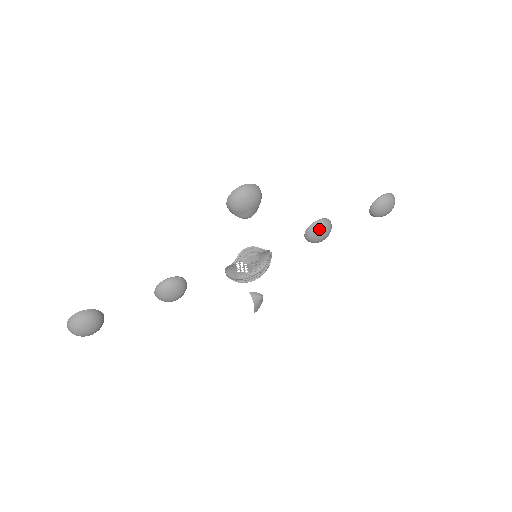
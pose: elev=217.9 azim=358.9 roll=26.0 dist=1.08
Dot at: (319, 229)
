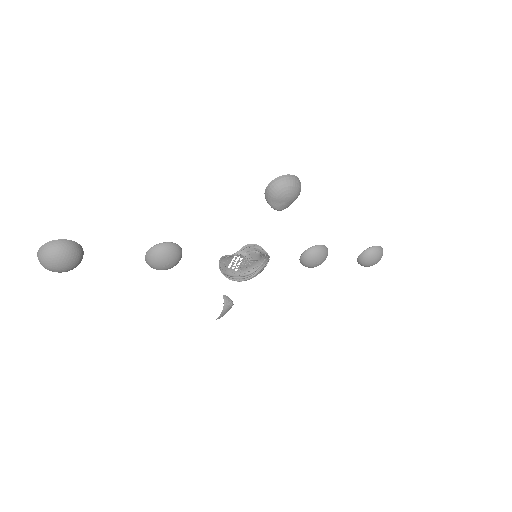
Dot at: (319, 253)
